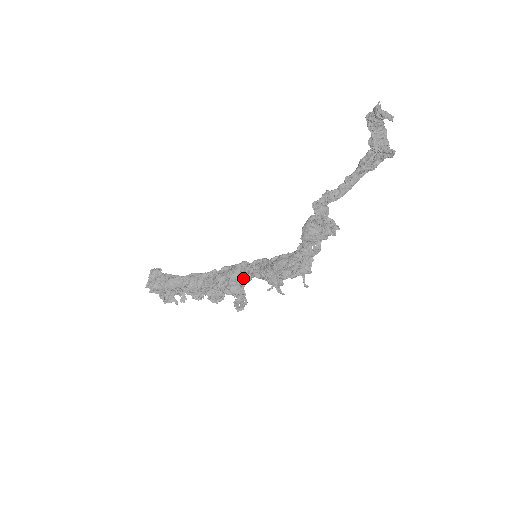
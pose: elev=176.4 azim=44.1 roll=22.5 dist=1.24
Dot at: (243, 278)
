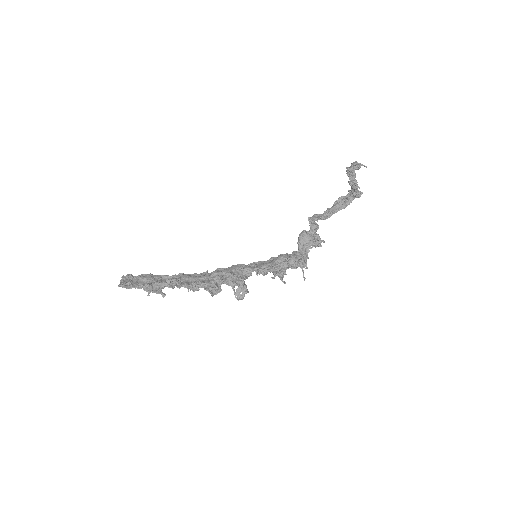
Dot at: (241, 274)
